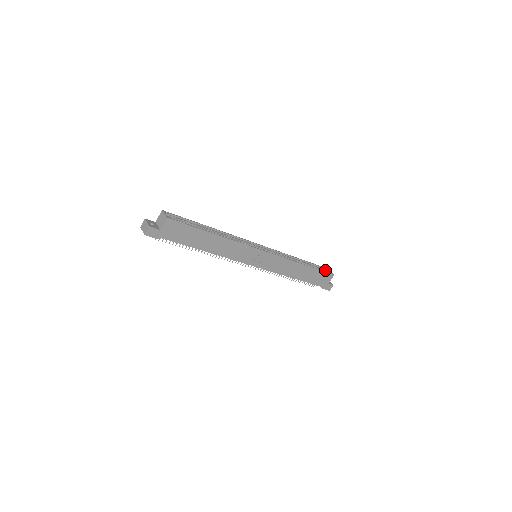
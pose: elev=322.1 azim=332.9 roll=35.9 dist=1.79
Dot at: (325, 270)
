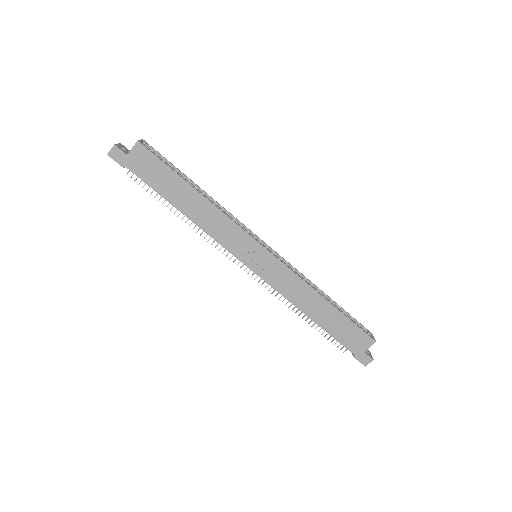
Dot at: (365, 331)
